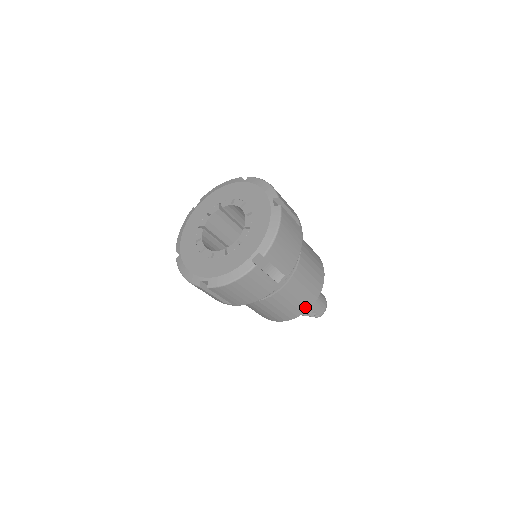
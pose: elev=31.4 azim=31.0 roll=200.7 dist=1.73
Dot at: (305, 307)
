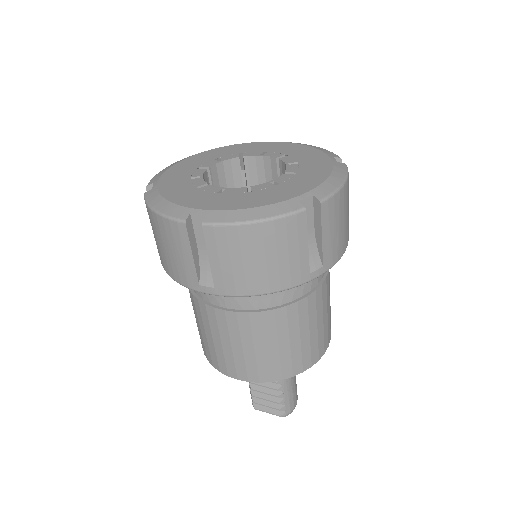
Dot at: (301, 365)
